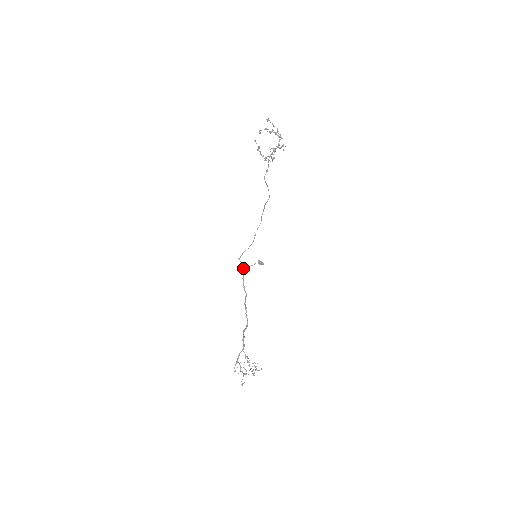
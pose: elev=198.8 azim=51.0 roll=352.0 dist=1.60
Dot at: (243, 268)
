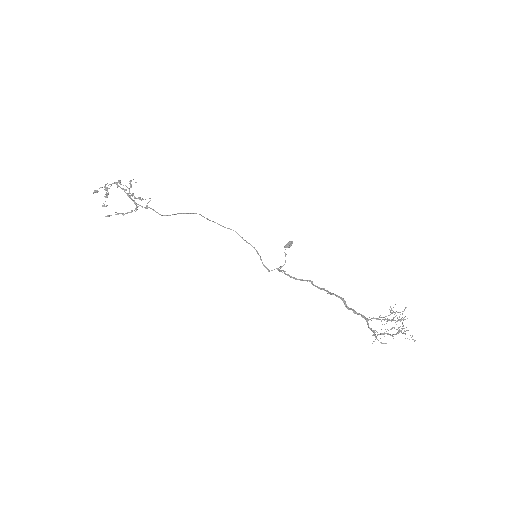
Dot at: (280, 271)
